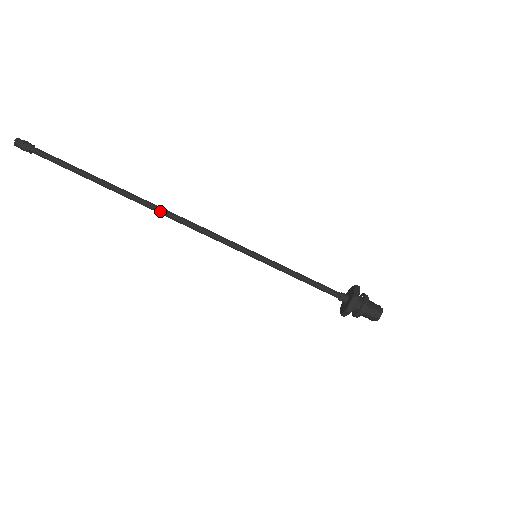
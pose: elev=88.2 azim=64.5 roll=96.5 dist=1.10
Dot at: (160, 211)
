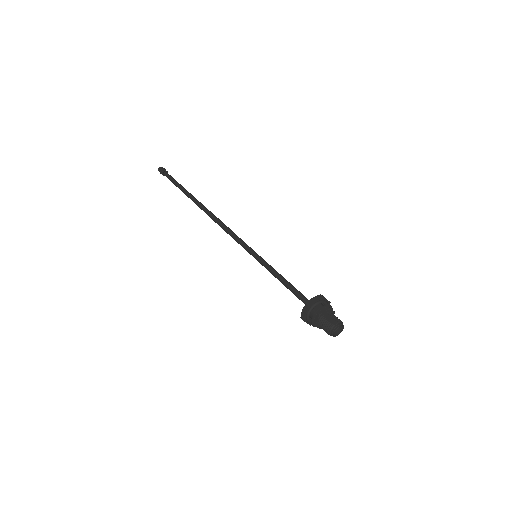
Dot at: (210, 213)
